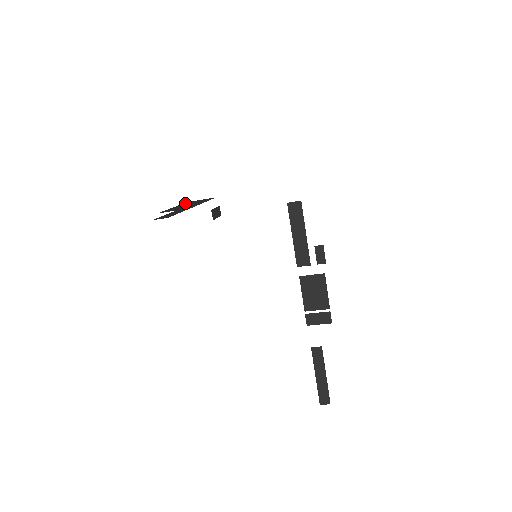
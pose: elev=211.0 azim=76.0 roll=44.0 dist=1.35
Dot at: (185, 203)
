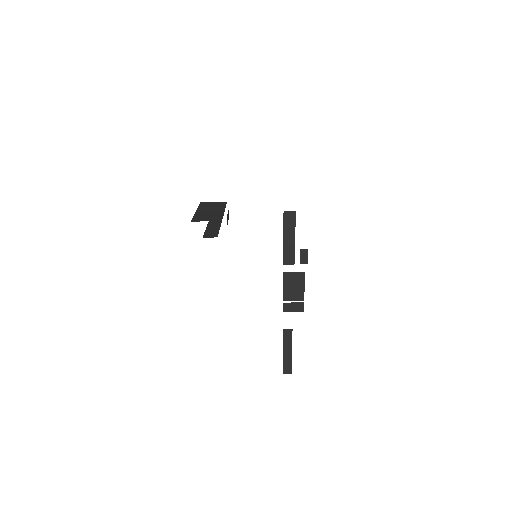
Dot at: (201, 205)
